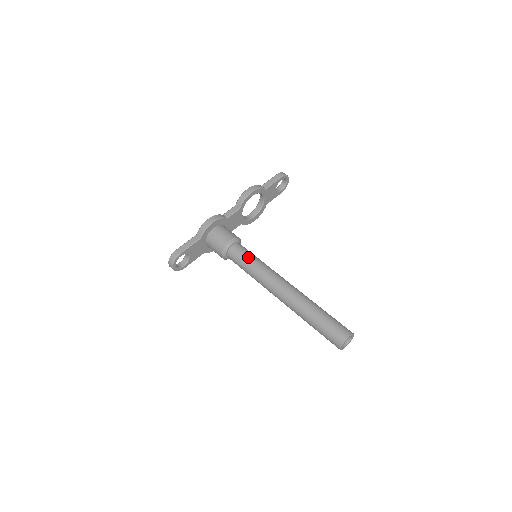
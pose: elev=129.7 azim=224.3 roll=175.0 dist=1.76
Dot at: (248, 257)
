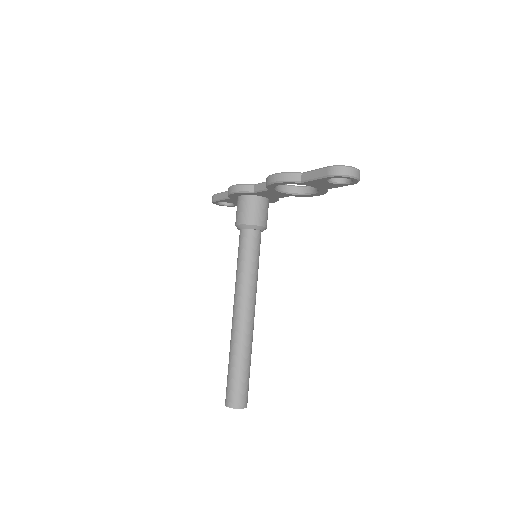
Dot at: (239, 256)
